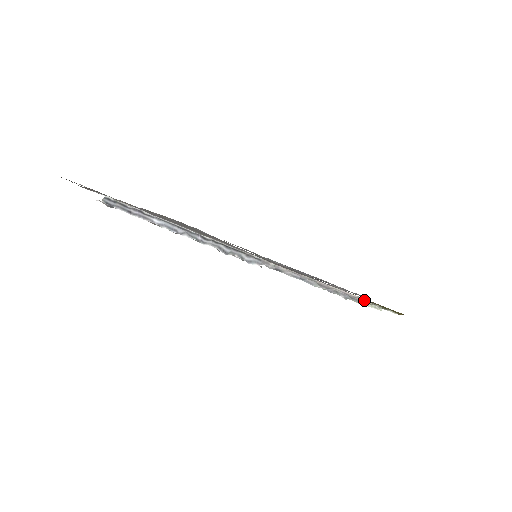
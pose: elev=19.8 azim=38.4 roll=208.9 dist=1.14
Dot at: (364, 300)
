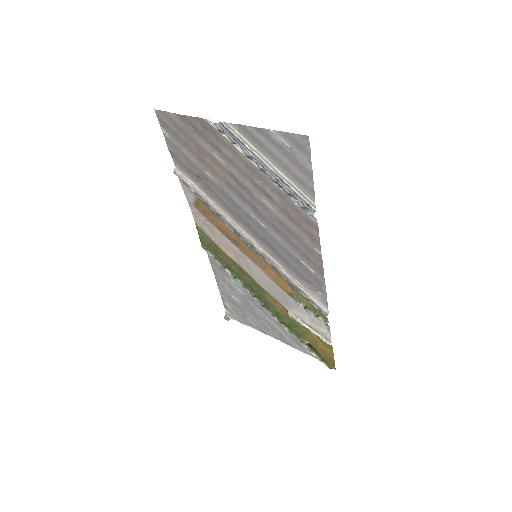
Dot at: (320, 331)
